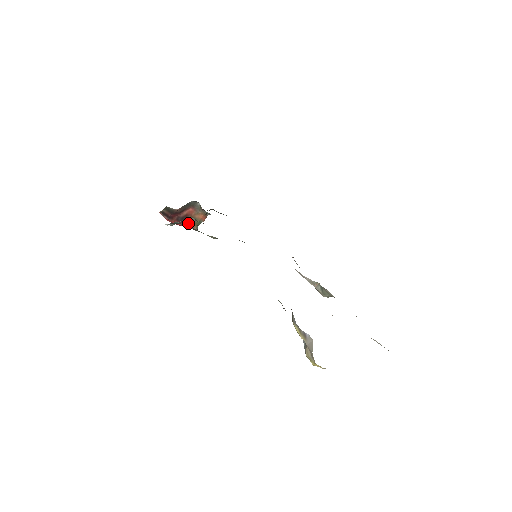
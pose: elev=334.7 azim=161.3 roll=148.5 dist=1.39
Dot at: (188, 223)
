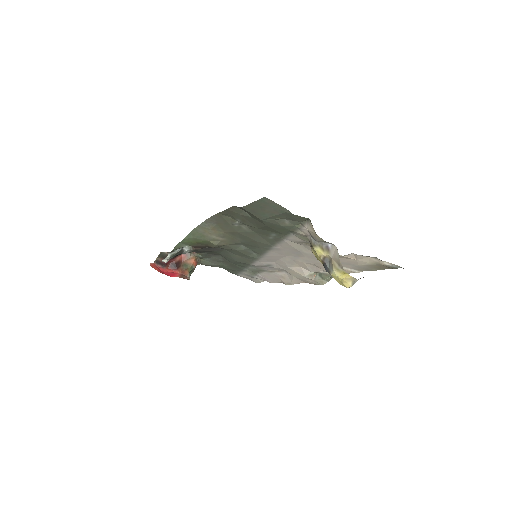
Dot at: (181, 269)
